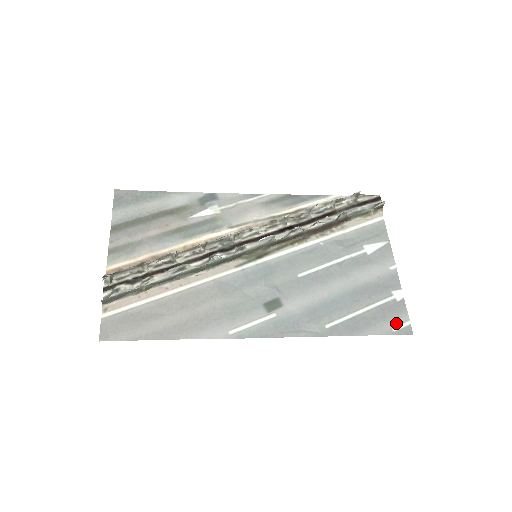
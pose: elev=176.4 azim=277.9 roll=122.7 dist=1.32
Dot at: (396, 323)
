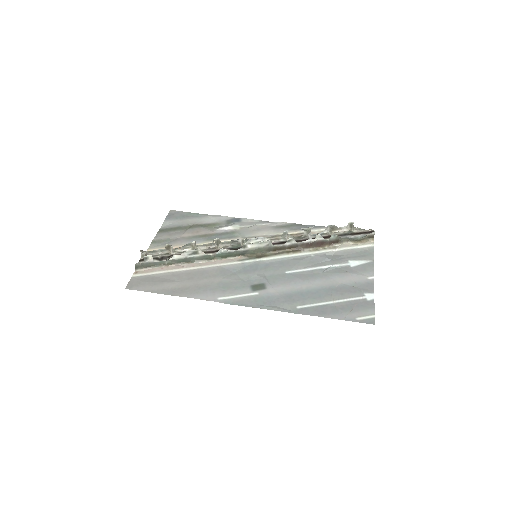
Dot at: (361, 315)
